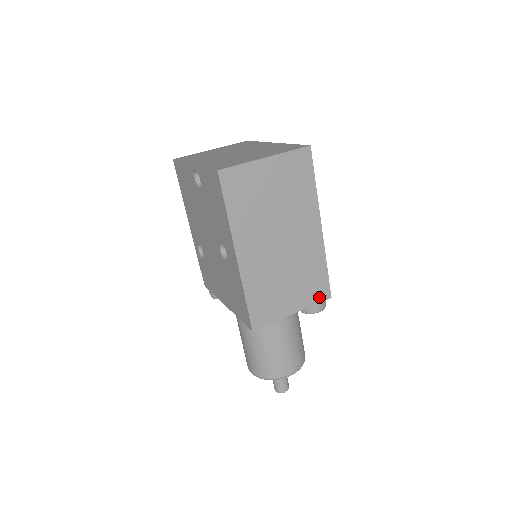
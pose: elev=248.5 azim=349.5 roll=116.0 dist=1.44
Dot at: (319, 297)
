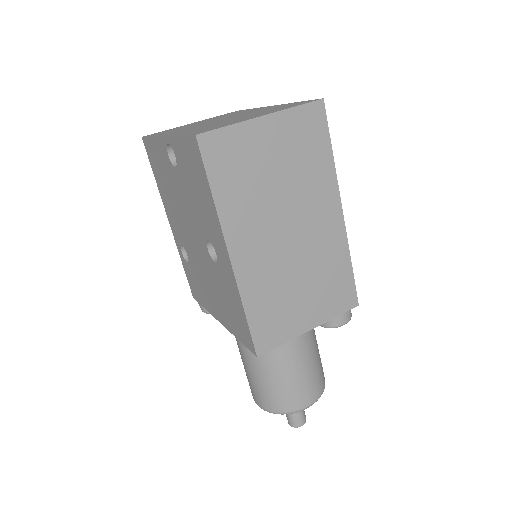
Dot at: (343, 305)
